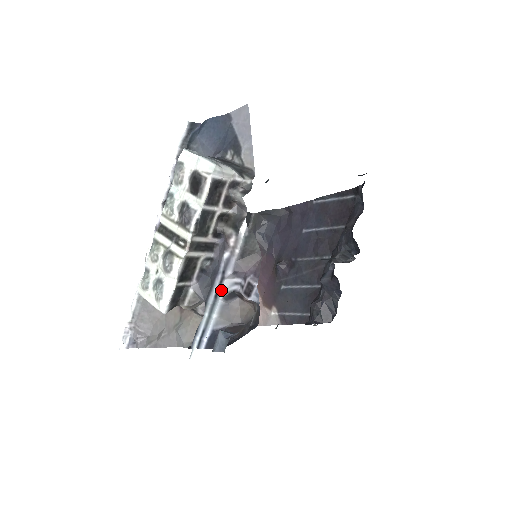
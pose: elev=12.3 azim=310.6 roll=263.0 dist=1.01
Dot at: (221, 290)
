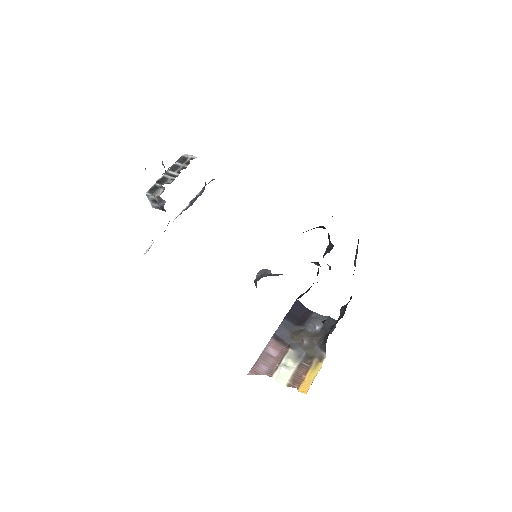
Dot at: occluded
